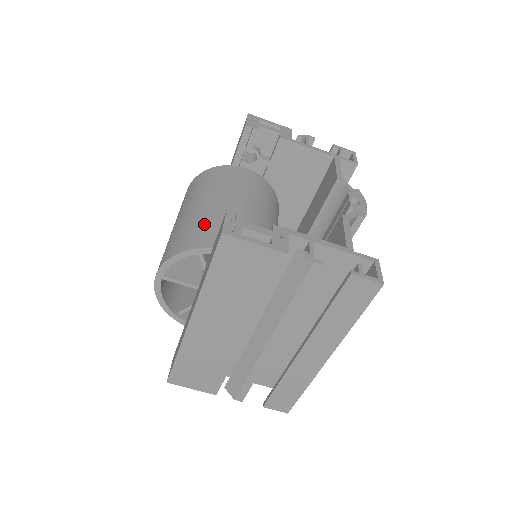
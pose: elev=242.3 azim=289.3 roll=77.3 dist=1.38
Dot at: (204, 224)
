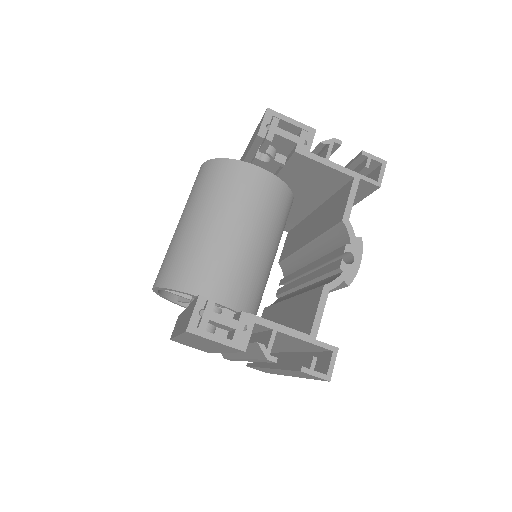
Dot at: (195, 257)
